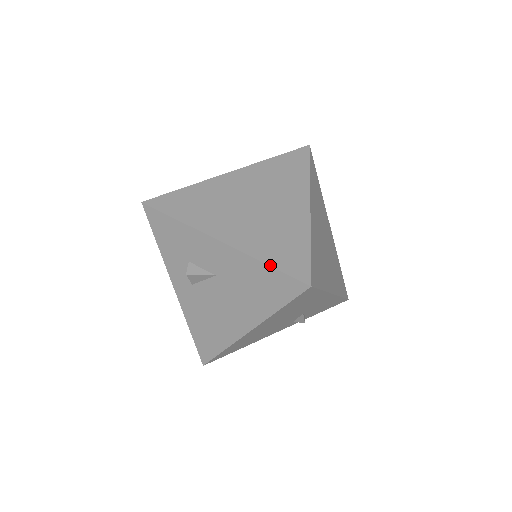
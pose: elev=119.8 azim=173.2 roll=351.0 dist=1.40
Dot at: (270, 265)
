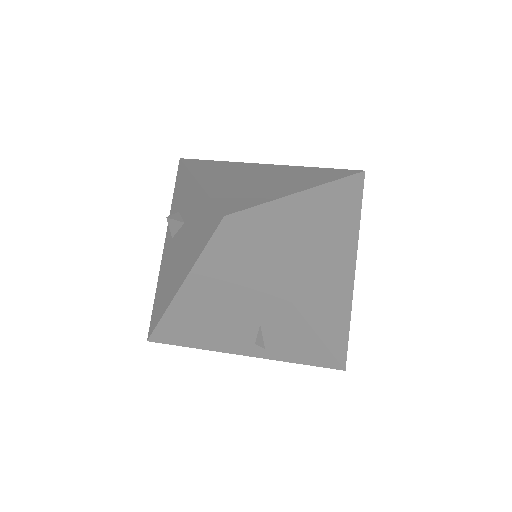
Dot at: (212, 199)
